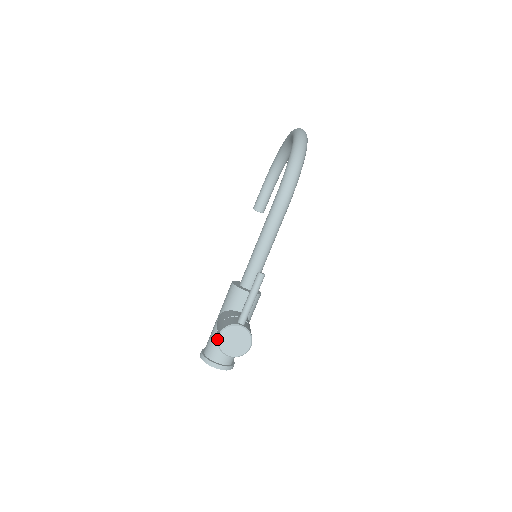
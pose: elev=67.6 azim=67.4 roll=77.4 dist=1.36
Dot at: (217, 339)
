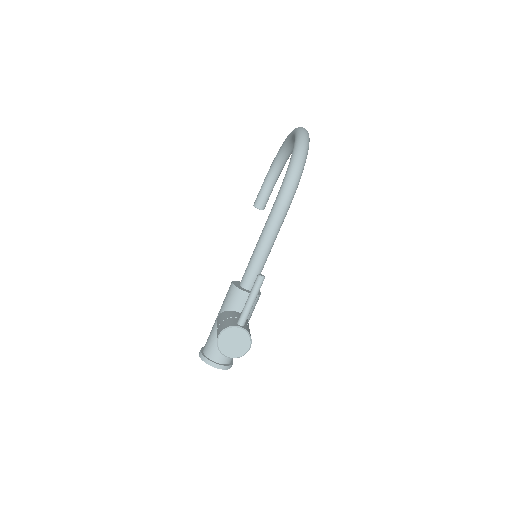
Dot at: occluded
